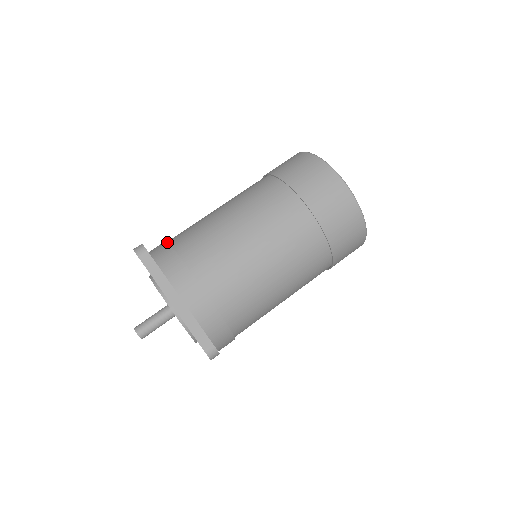
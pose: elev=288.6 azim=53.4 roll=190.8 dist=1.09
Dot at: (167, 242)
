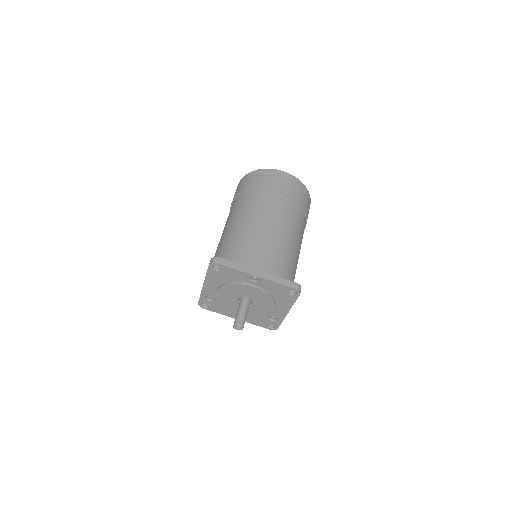
Dot at: occluded
